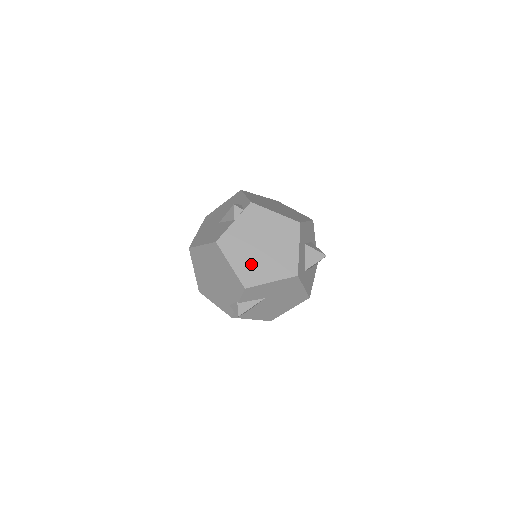
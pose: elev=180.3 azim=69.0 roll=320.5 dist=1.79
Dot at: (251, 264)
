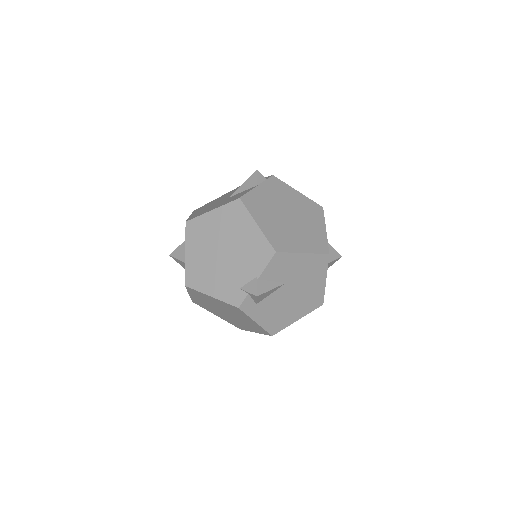
Dot at: (280, 230)
